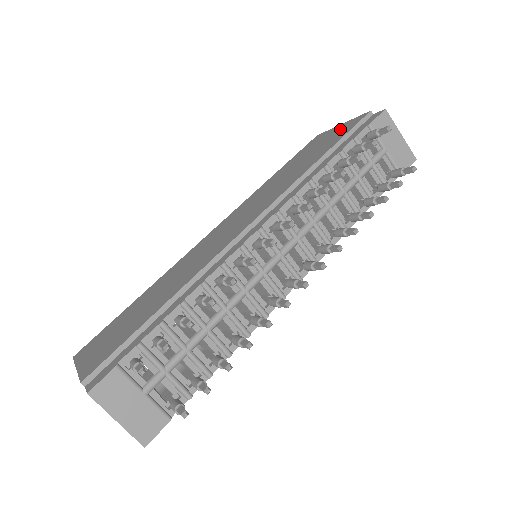
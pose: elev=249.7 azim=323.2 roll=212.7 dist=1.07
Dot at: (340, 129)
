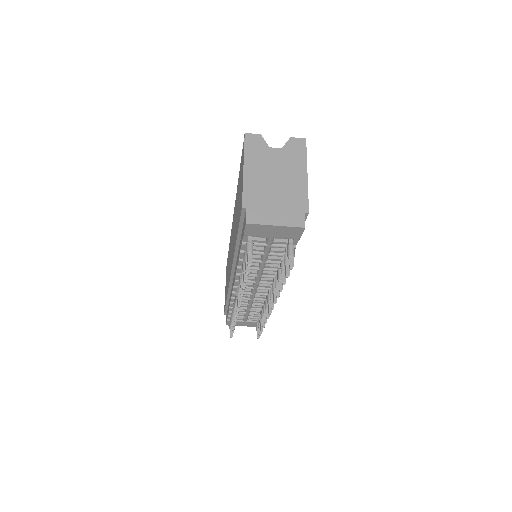
Dot at: (241, 191)
